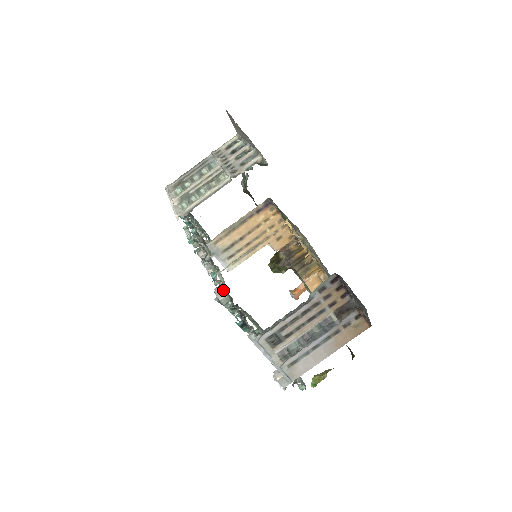
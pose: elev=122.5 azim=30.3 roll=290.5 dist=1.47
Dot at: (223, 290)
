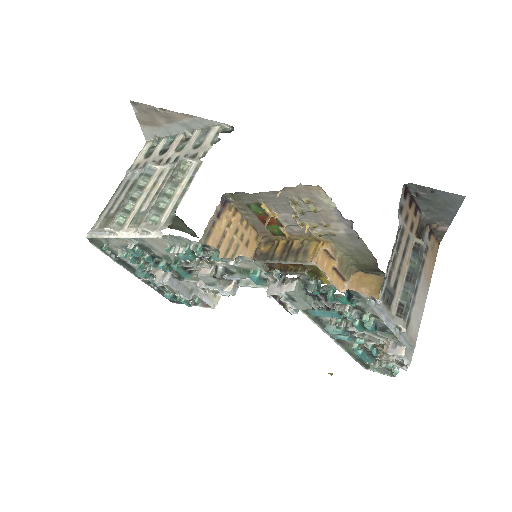
Dot at: (285, 281)
